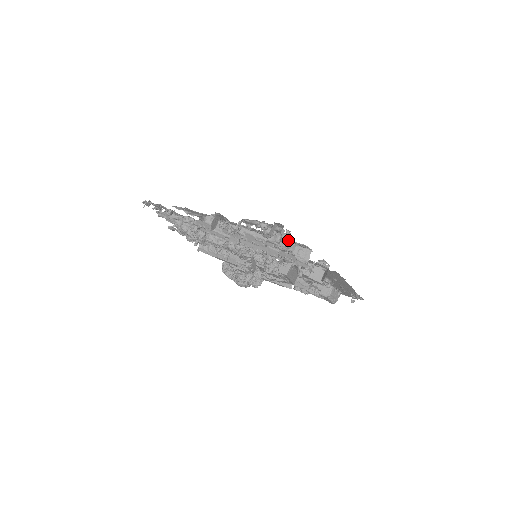
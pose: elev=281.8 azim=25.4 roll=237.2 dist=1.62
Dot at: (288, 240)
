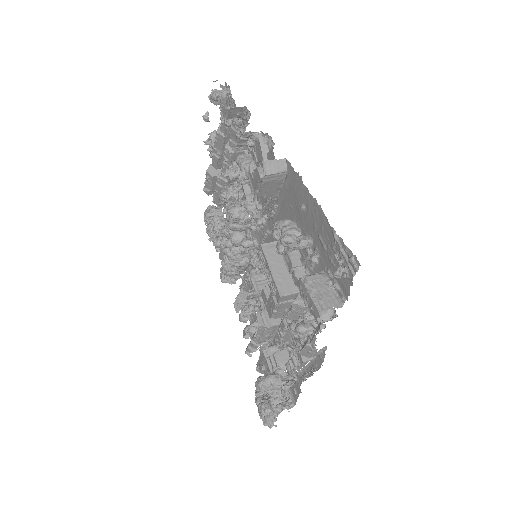
Dot at: (230, 104)
